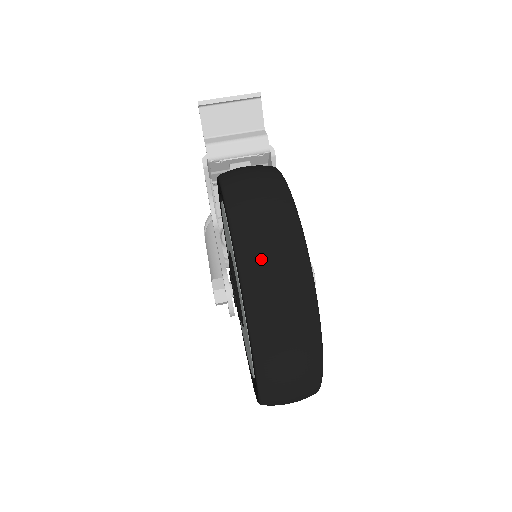
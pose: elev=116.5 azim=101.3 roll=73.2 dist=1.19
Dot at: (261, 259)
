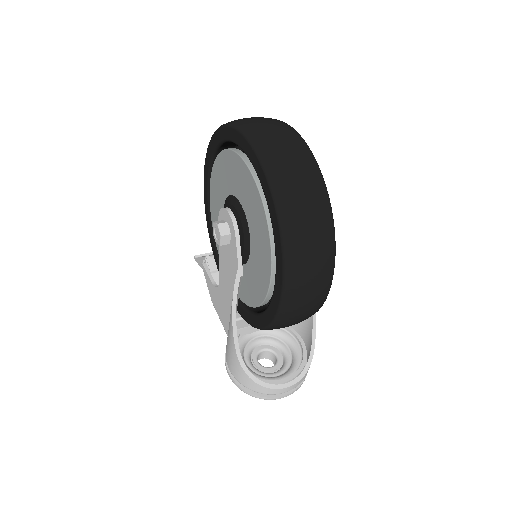
Dot at: occluded
